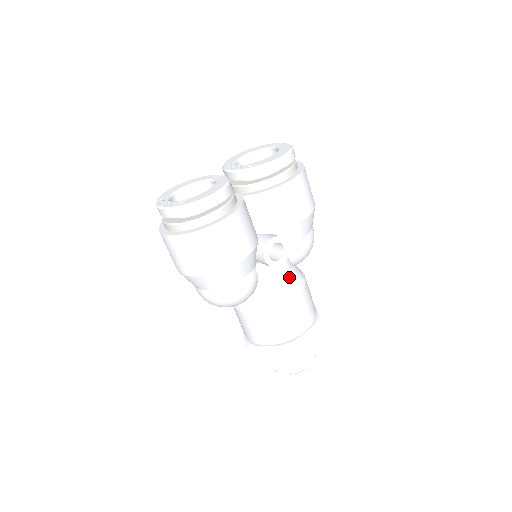
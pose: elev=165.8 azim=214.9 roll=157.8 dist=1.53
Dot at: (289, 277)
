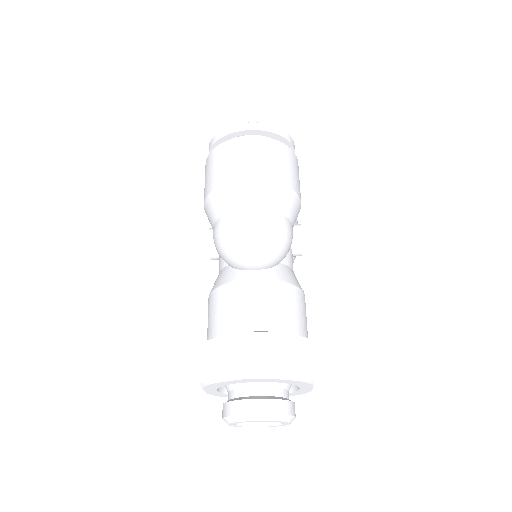
Dot at: occluded
